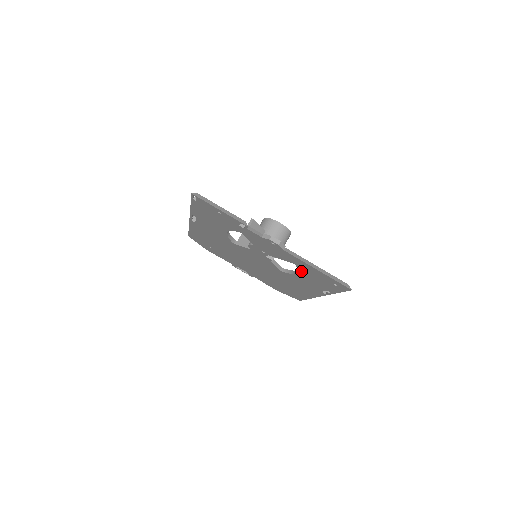
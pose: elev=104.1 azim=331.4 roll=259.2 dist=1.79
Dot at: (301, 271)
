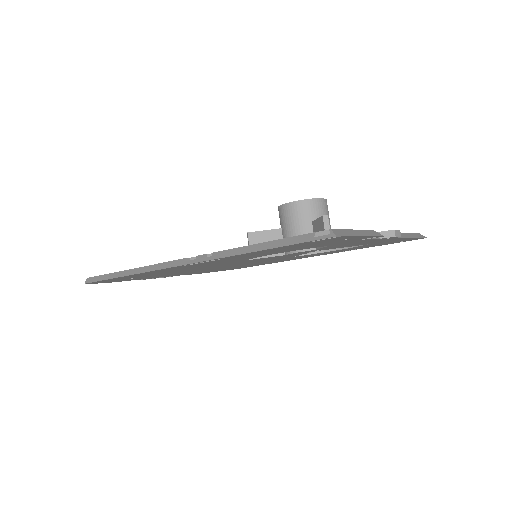
Dot at: (359, 246)
